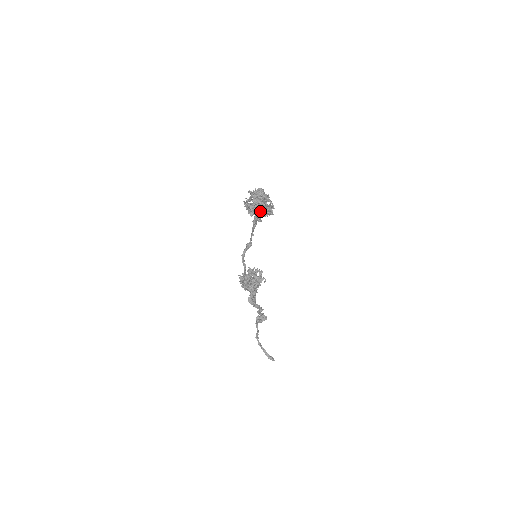
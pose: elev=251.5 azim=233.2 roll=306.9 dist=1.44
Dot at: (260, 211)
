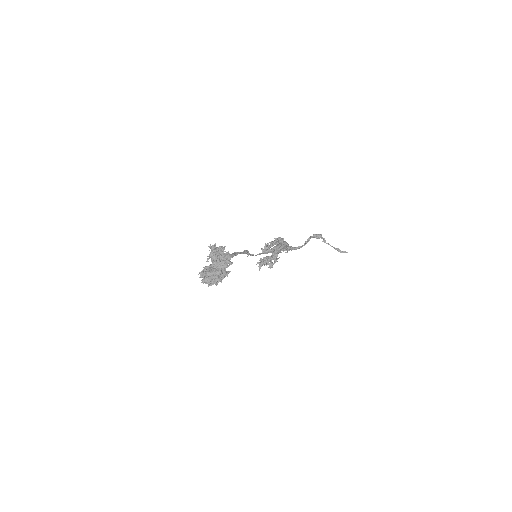
Dot at: (214, 281)
